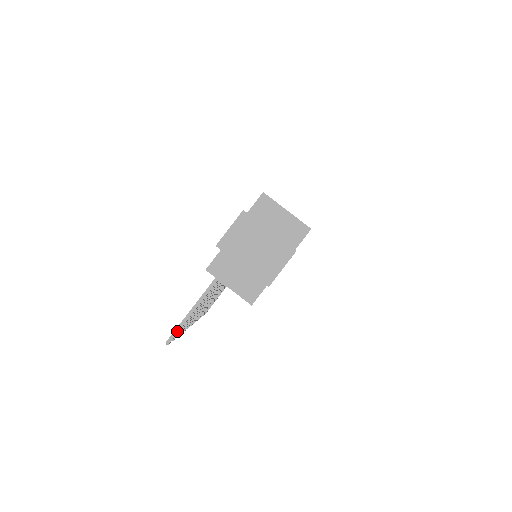
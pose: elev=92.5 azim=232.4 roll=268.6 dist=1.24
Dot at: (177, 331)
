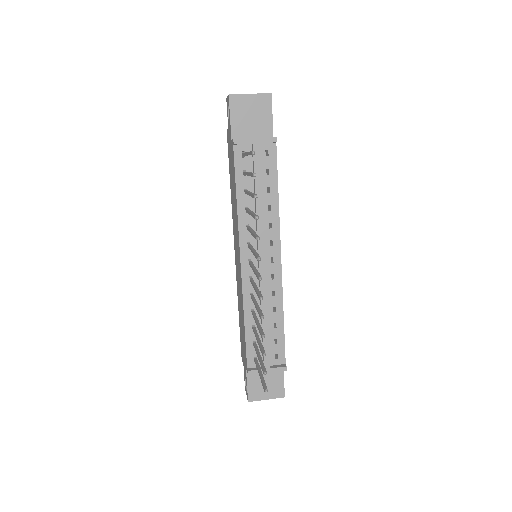
Dot at: occluded
